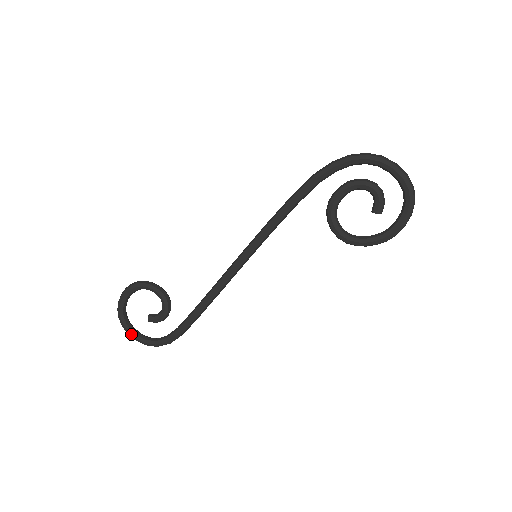
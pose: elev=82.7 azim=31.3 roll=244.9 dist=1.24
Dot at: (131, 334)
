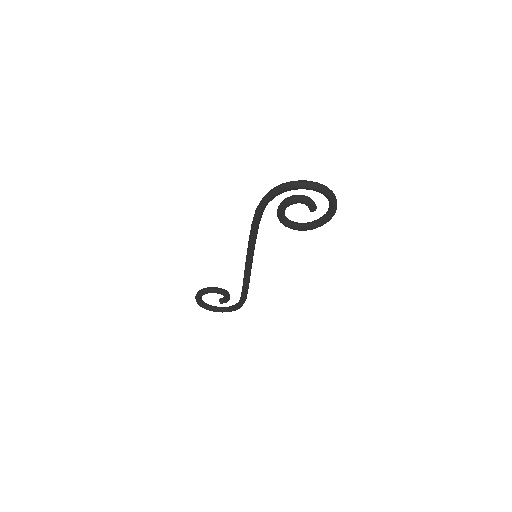
Dot at: occluded
